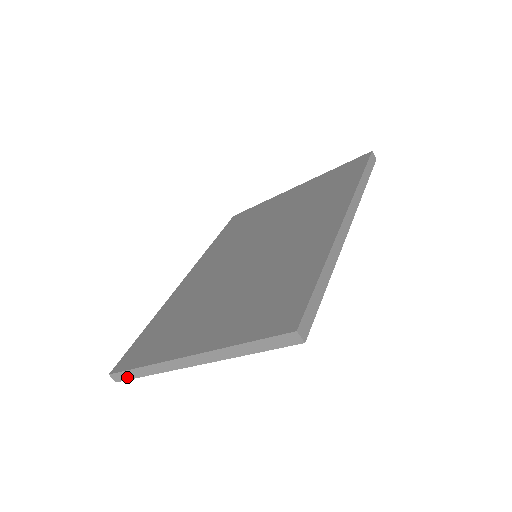
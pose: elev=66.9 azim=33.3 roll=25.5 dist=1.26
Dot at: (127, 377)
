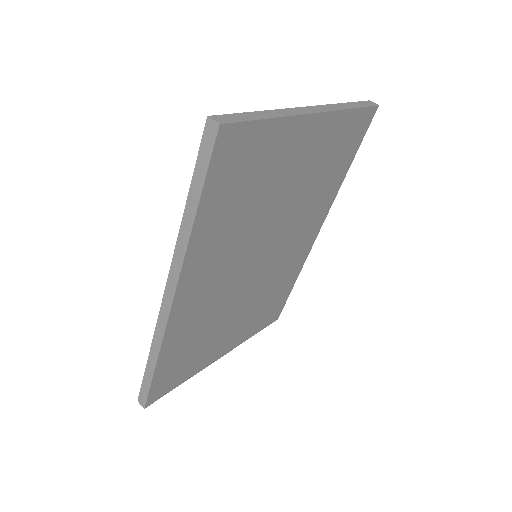
Dot at: (239, 119)
